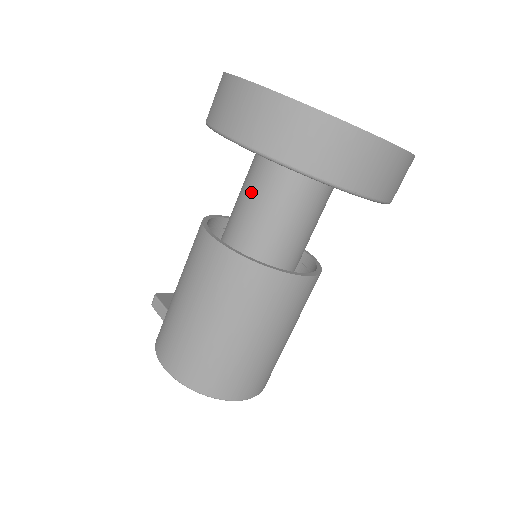
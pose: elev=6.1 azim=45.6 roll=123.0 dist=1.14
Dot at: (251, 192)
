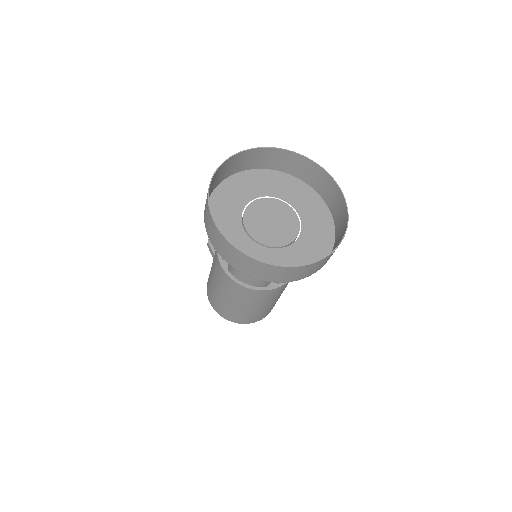
Dot at: occluded
